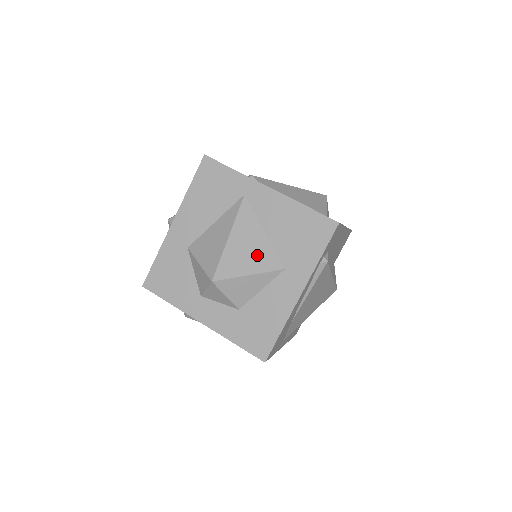
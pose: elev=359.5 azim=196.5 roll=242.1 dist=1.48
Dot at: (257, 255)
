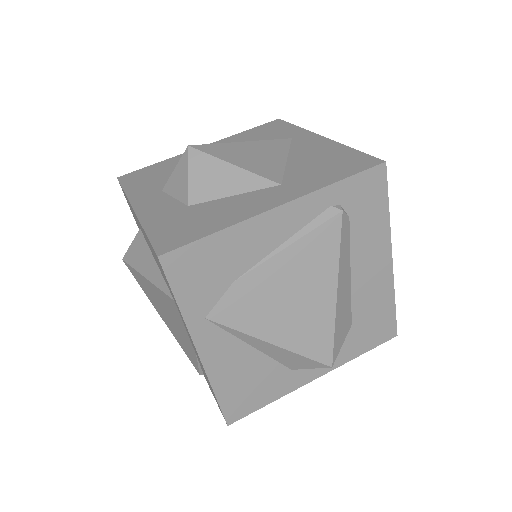
Dot at: (260, 162)
